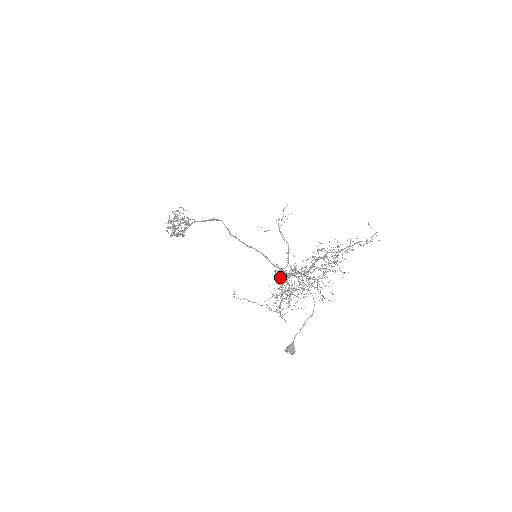
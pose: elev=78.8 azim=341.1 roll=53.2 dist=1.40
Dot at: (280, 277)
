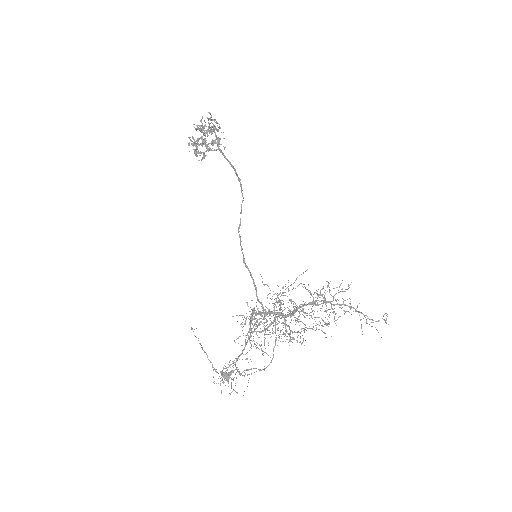
Dot at: (246, 343)
